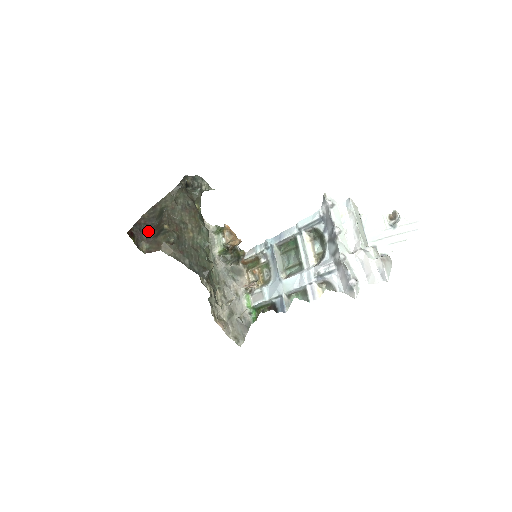
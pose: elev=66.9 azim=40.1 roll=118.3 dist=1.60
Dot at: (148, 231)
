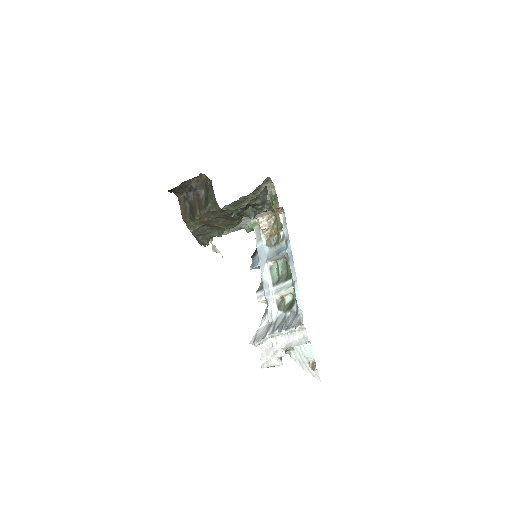
Dot at: (192, 192)
